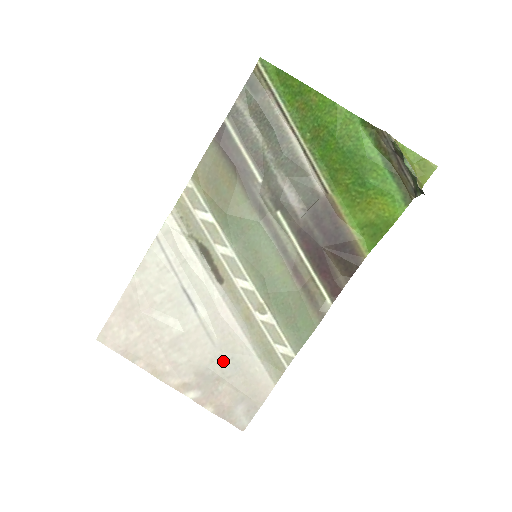
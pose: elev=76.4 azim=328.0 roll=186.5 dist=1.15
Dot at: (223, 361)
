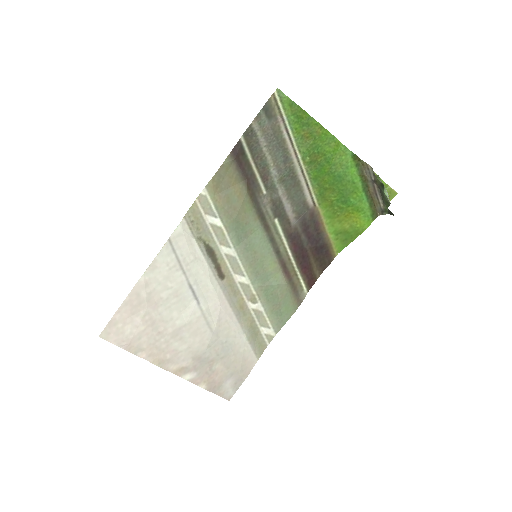
Dot at: (218, 345)
